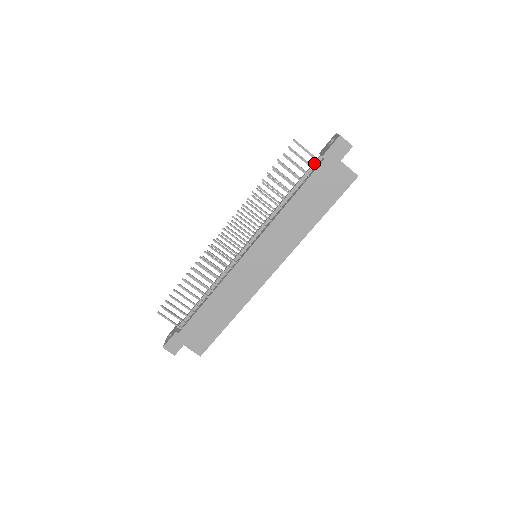
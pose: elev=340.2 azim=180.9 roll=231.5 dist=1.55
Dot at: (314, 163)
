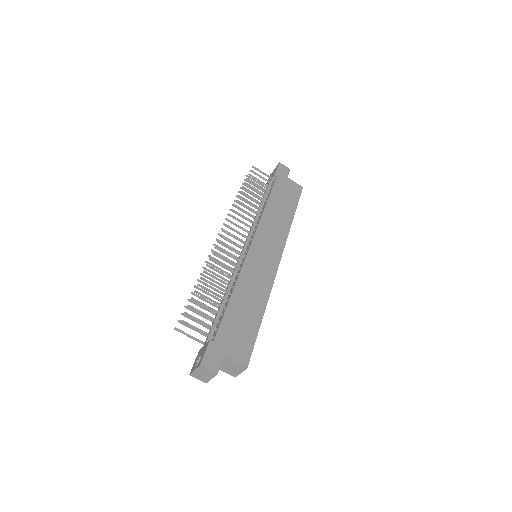
Dot at: (269, 184)
